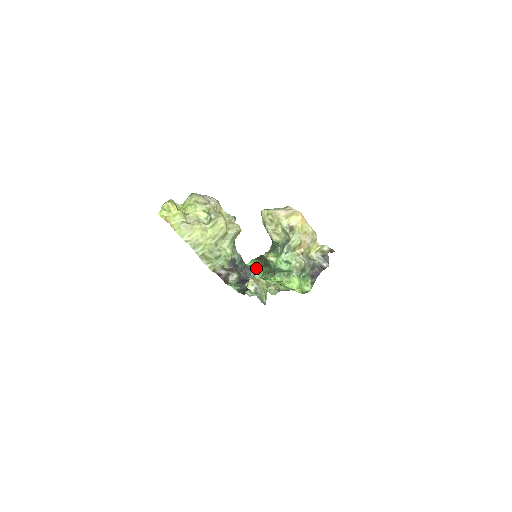
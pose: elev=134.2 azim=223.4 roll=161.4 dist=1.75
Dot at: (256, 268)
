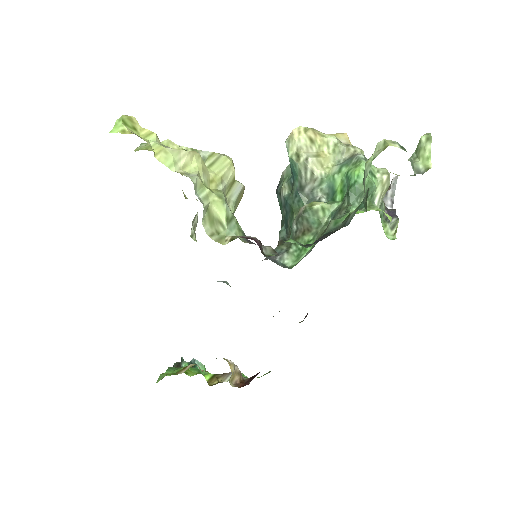
Dot at: (280, 252)
